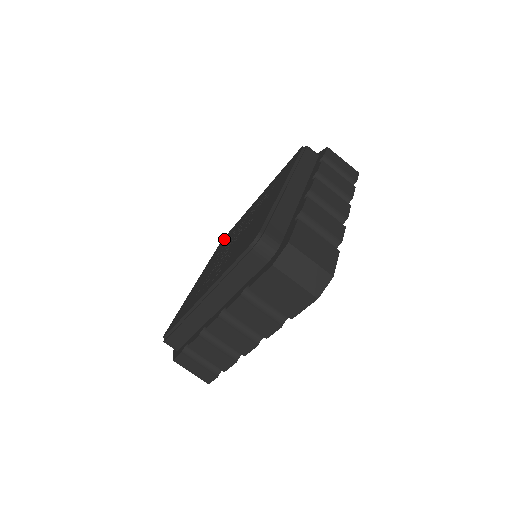
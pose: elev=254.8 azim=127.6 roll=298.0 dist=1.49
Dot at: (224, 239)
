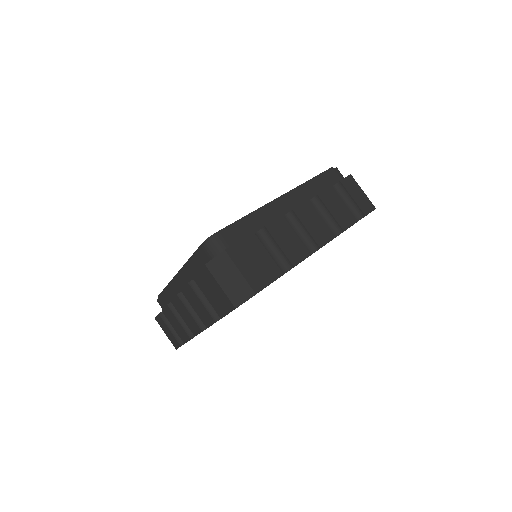
Dot at: occluded
